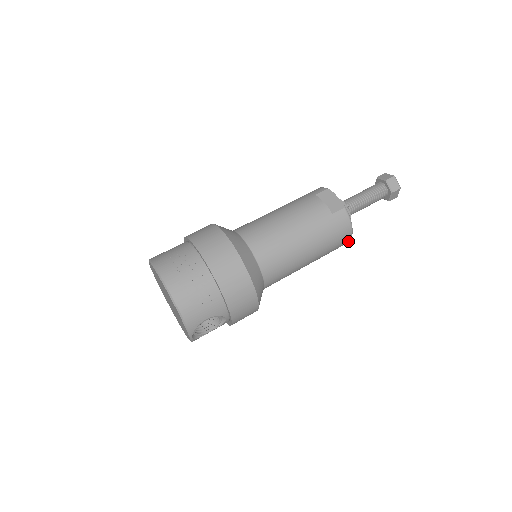
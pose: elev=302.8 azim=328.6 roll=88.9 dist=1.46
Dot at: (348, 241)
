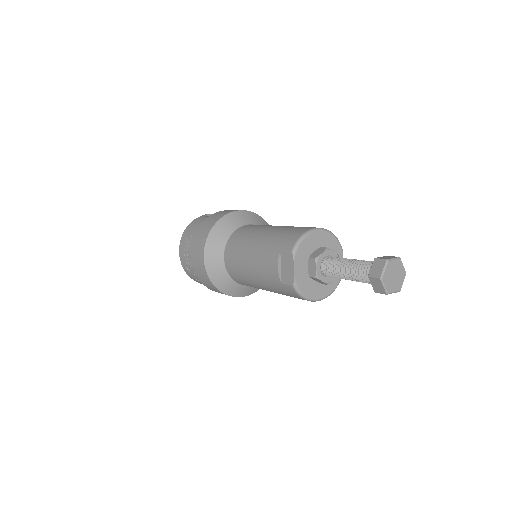
Dot at: occluded
